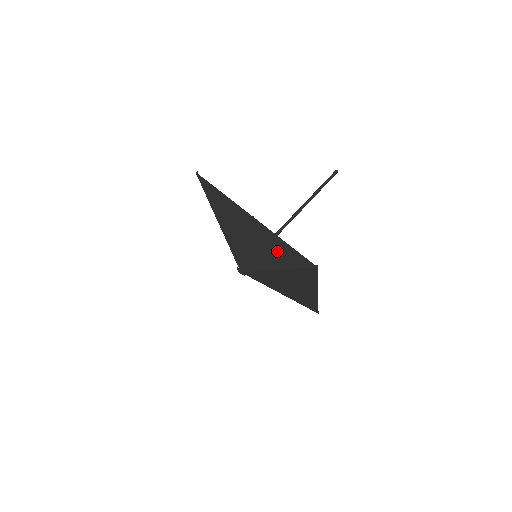
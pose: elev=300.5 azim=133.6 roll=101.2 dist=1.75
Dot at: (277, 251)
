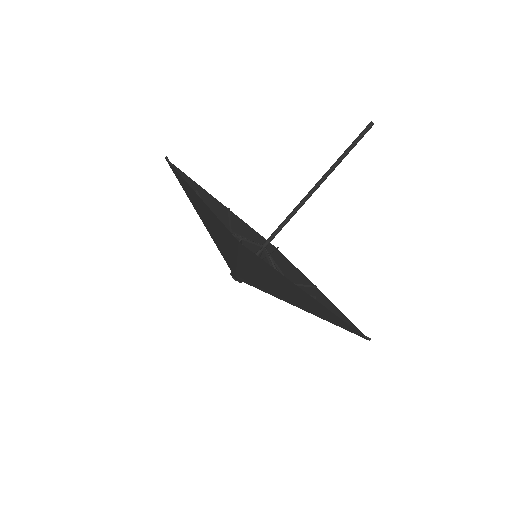
Dot at: (222, 233)
